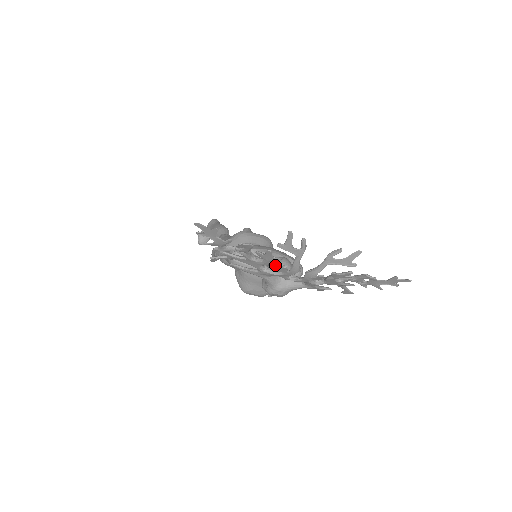
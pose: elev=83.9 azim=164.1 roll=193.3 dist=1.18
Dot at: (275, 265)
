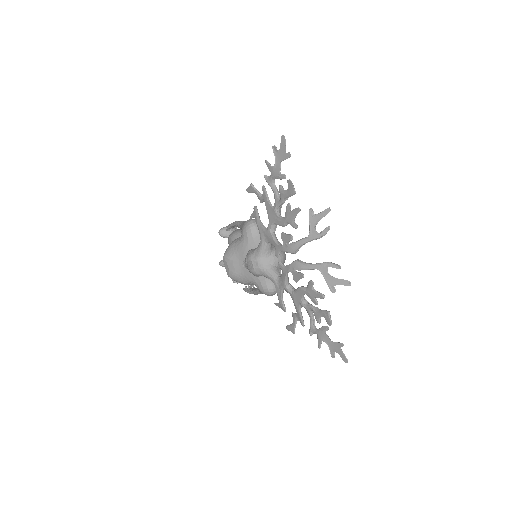
Dot at: occluded
